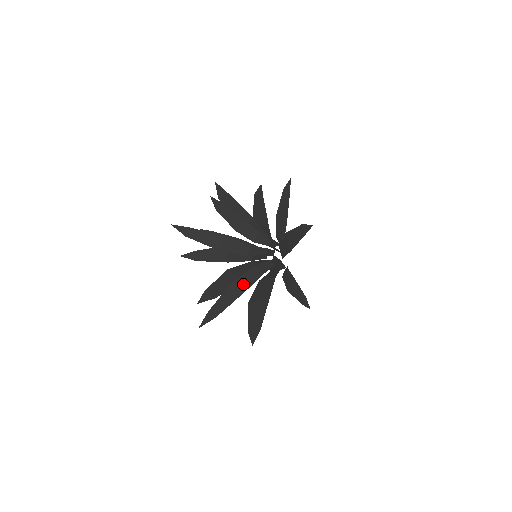
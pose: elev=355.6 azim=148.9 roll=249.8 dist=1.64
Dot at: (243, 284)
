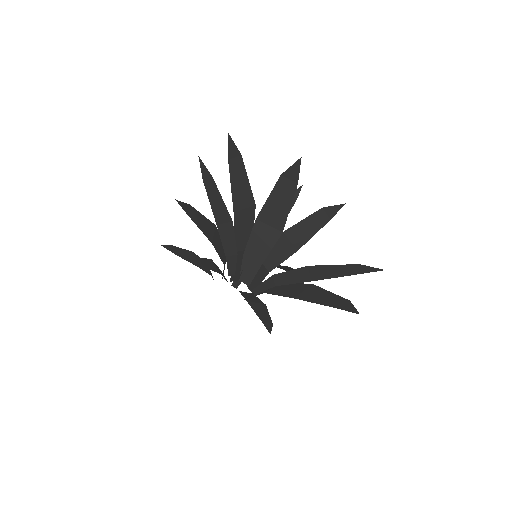
Dot at: (255, 301)
